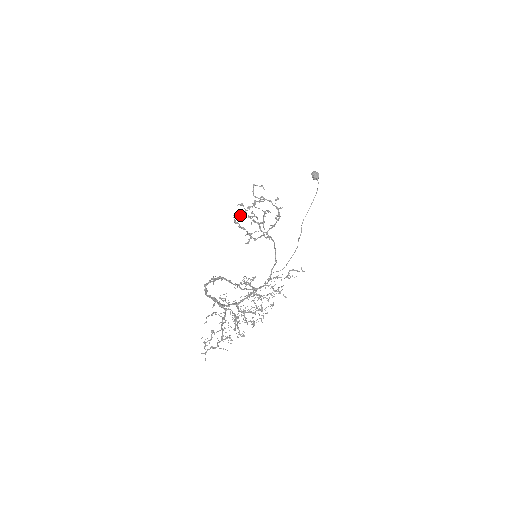
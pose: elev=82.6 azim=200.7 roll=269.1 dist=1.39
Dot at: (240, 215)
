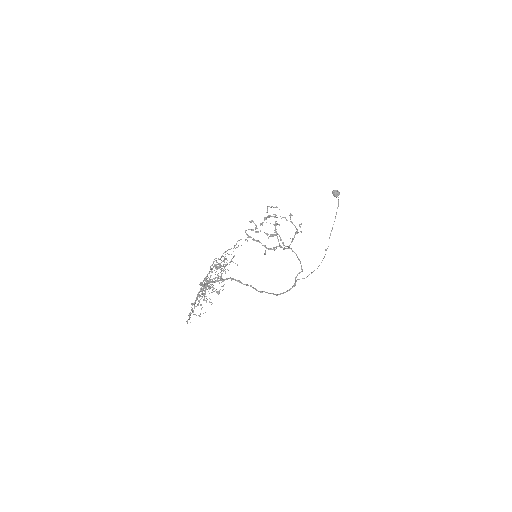
Dot at: (251, 229)
